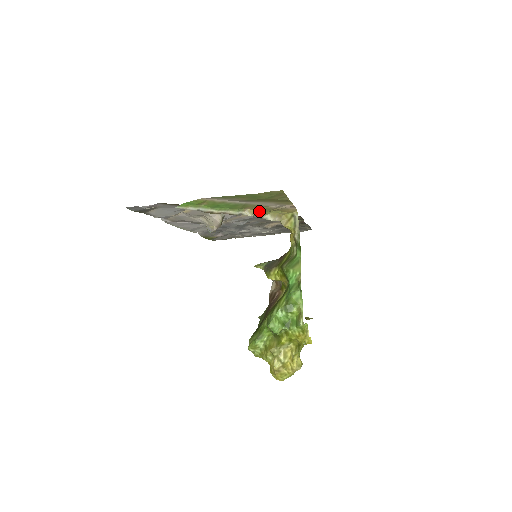
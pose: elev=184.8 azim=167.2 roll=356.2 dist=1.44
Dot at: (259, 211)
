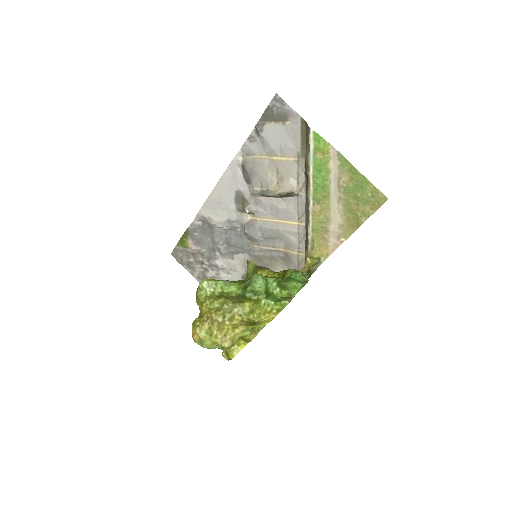
Dot at: (316, 220)
